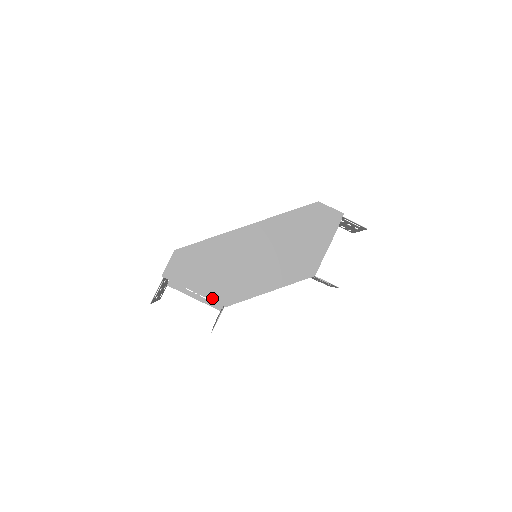
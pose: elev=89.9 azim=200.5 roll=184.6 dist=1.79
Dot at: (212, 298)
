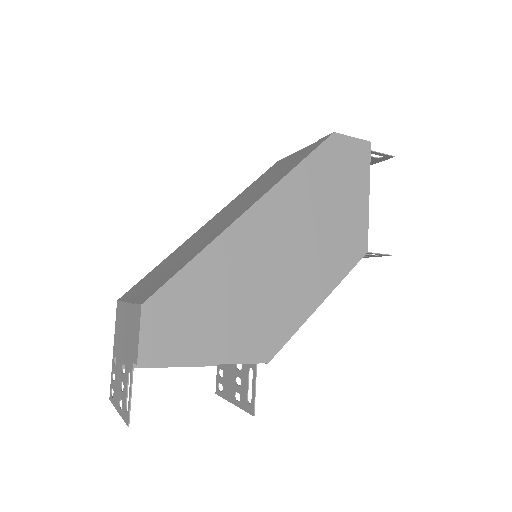
Dot at: (242, 359)
